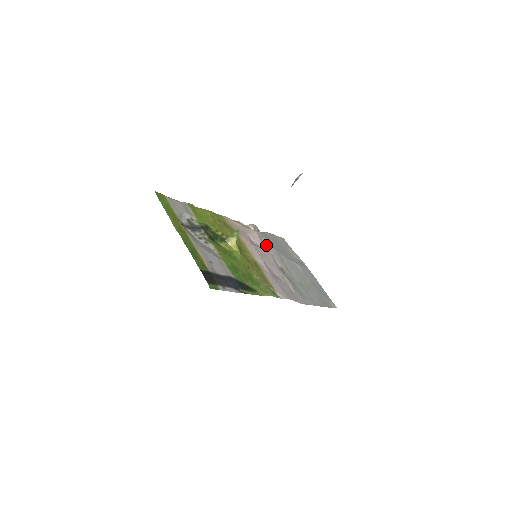
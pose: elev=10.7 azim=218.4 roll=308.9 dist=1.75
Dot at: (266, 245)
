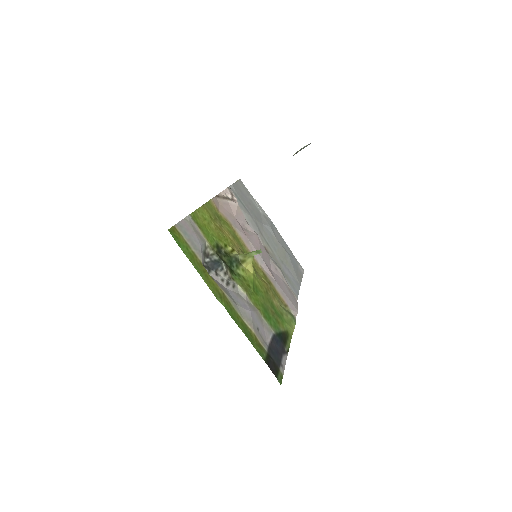
Dot at: (244, 215)
